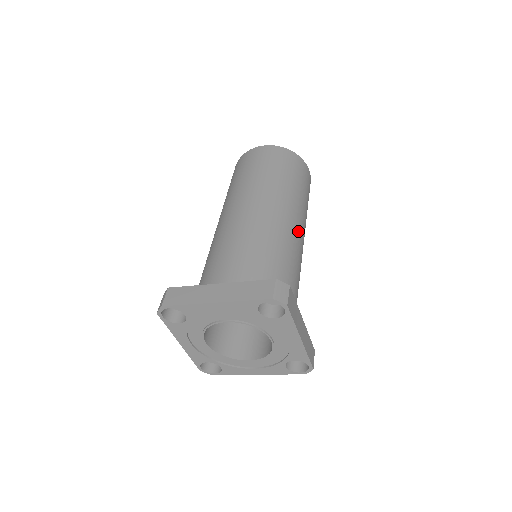
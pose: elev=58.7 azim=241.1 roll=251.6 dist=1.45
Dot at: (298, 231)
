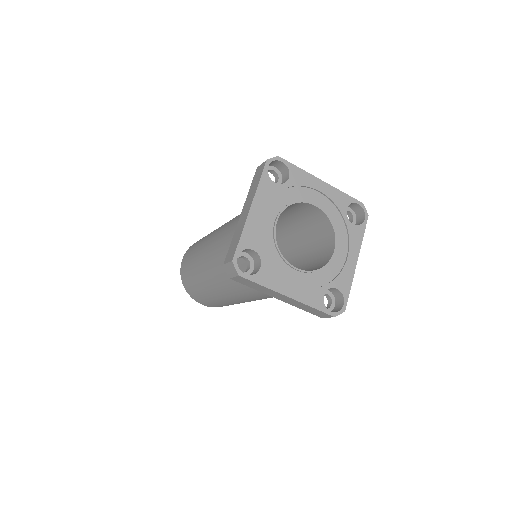
Dot at: occluded
